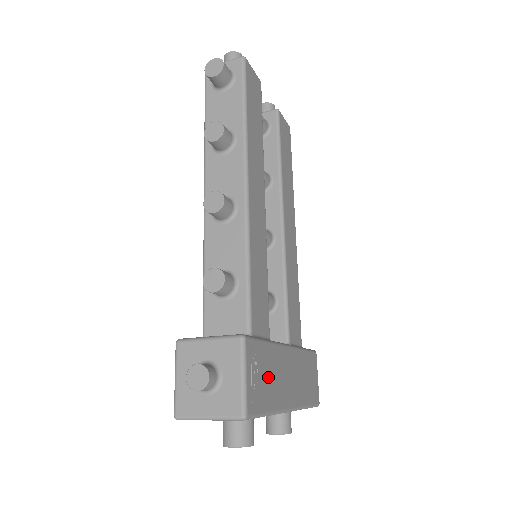
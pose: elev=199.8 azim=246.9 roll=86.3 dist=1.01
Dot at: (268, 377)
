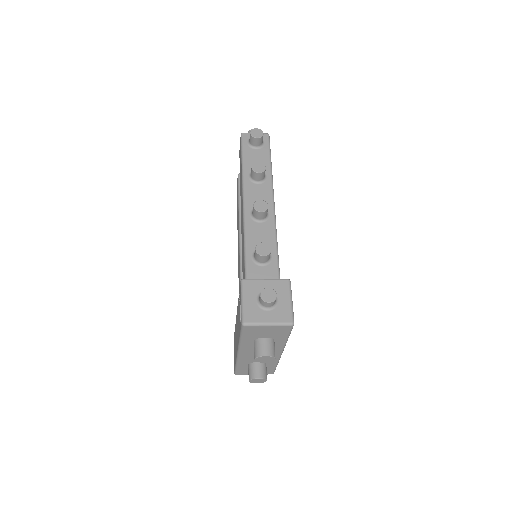
Dot at: occluded
